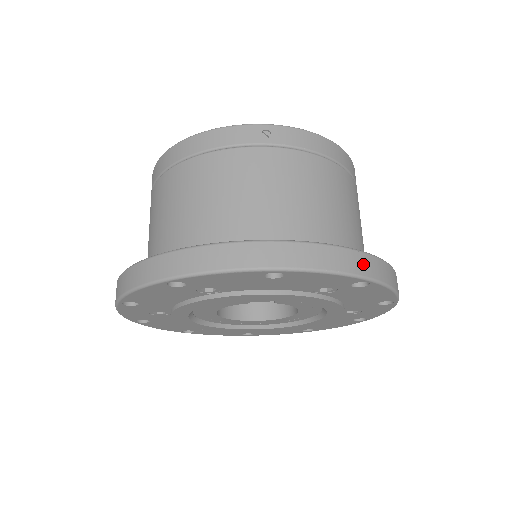
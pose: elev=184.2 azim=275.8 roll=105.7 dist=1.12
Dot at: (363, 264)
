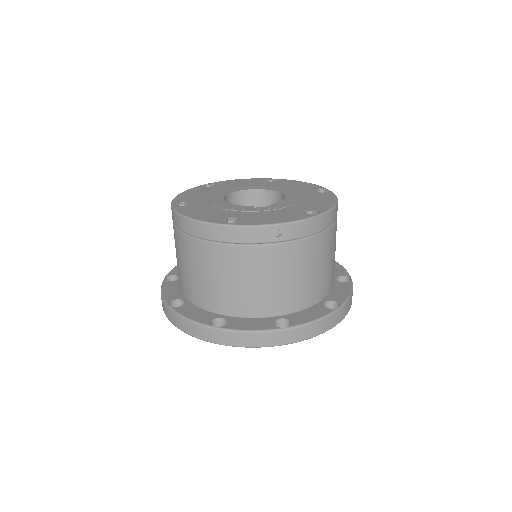
Dot at: (335, 319)
